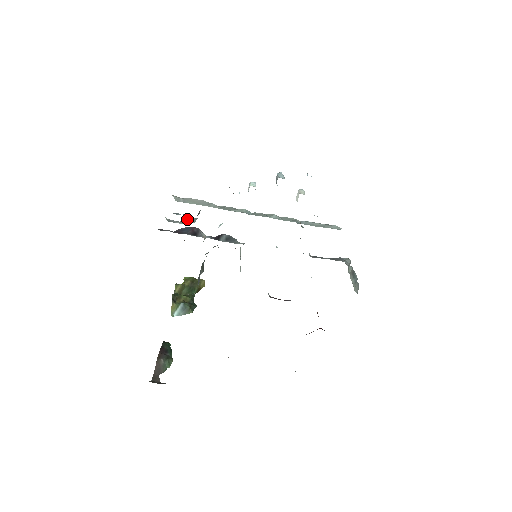
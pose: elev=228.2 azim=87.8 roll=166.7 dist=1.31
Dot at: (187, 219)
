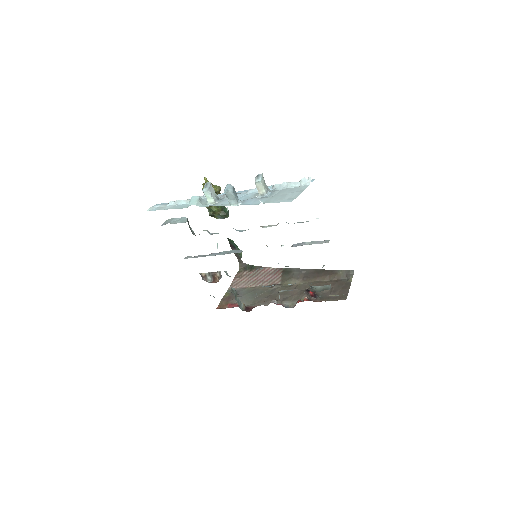
Dot at: occluded
